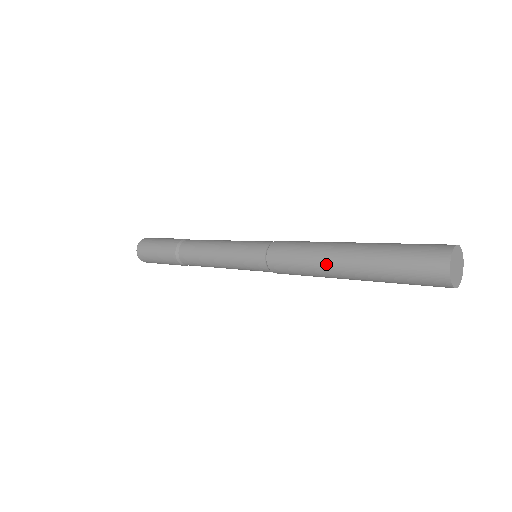
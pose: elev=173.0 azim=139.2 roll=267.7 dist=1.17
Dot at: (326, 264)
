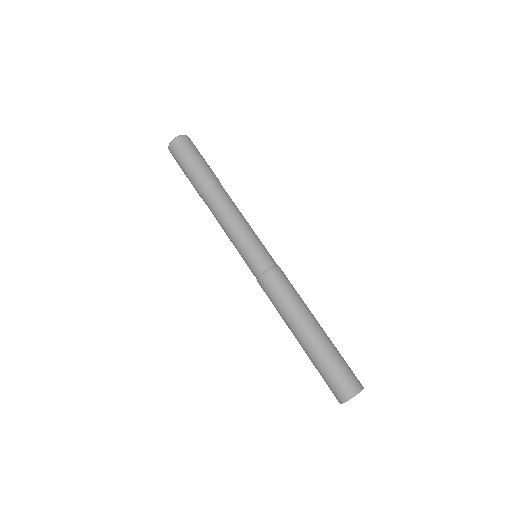
Dot at: (293, 323)
